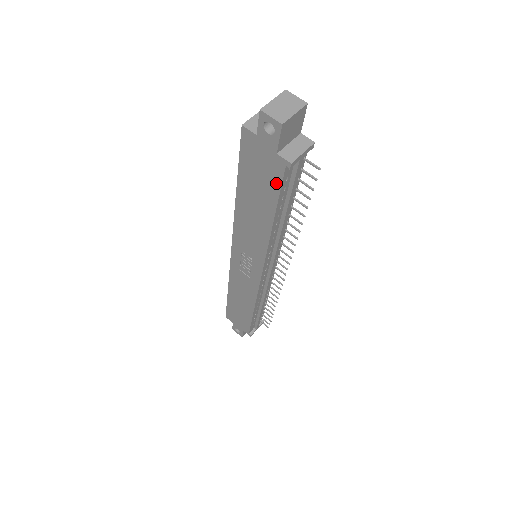
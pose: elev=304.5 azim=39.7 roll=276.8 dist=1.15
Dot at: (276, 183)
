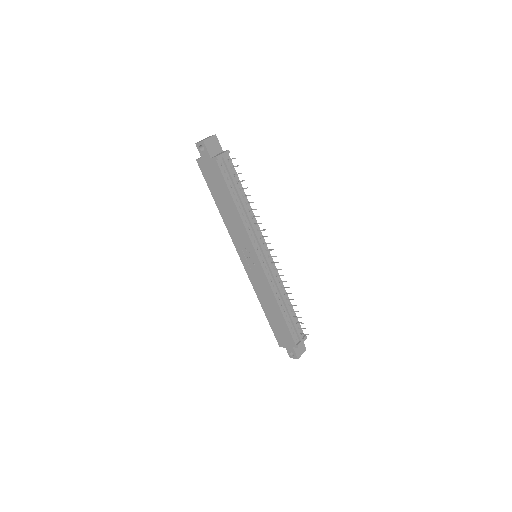
Dot at: (220, 176)
